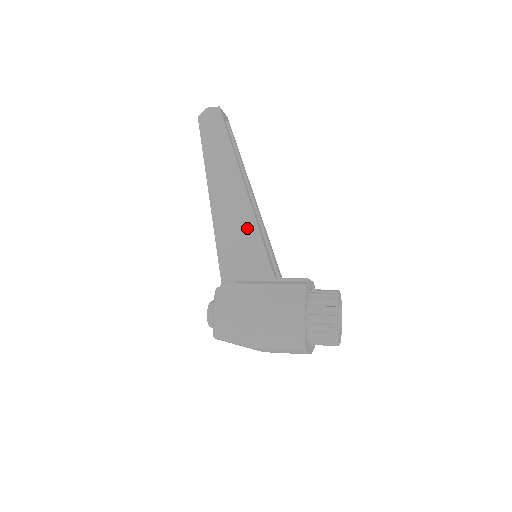
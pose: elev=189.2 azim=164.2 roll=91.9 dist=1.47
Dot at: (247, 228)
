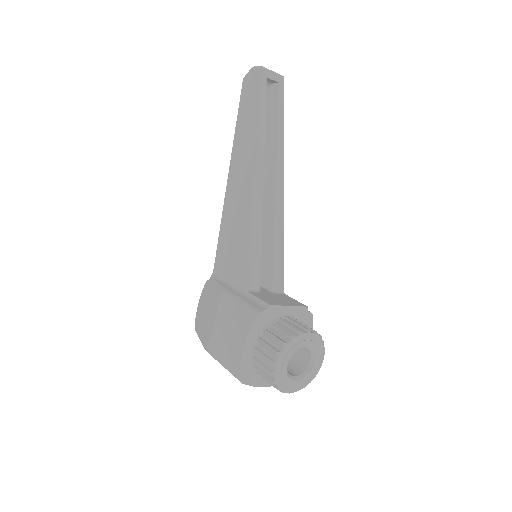
Dot at: (243, 224)
